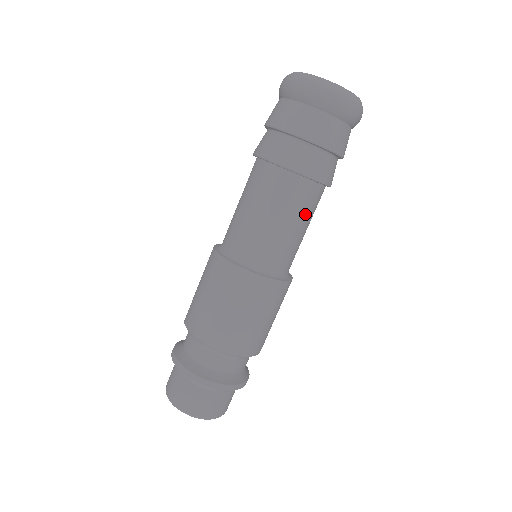
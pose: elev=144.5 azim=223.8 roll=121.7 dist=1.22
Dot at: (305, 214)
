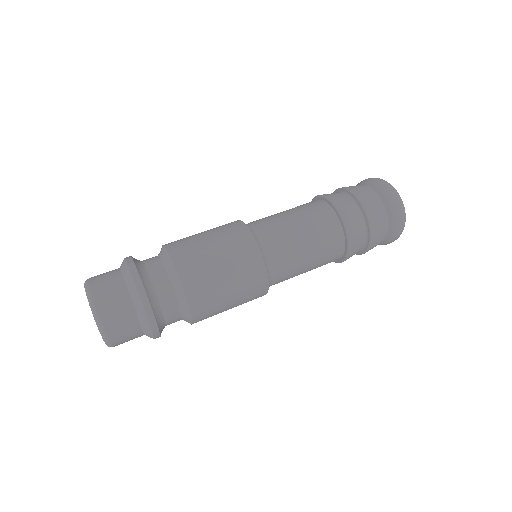
Dot at: (318, 240)
